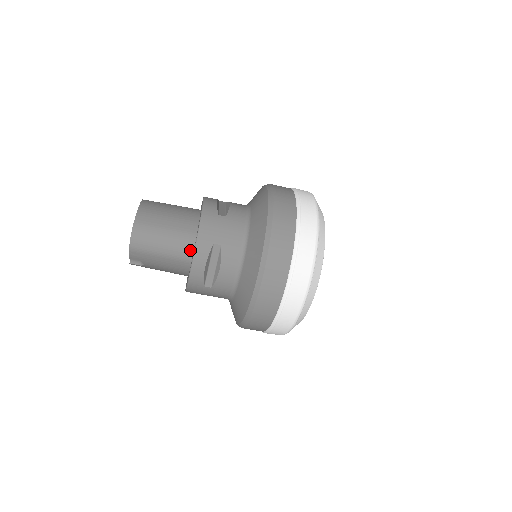
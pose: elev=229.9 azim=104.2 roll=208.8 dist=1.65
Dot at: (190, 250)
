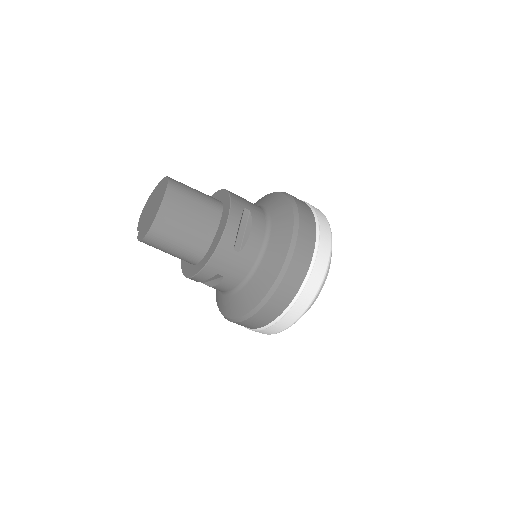
Dot at: (195, 262)
